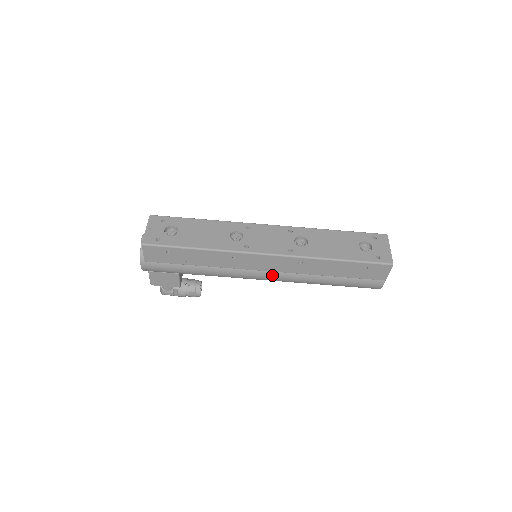
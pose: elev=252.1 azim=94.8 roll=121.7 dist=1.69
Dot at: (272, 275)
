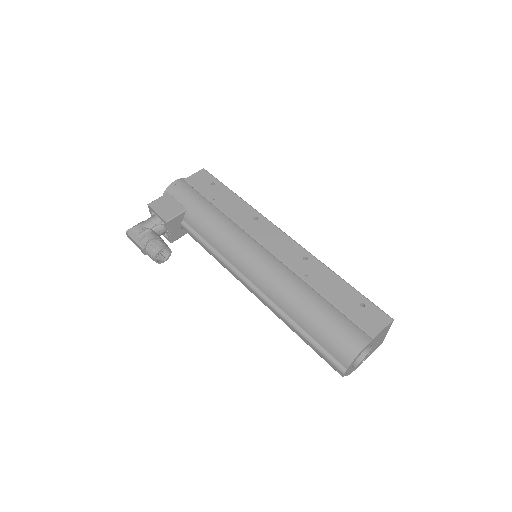
Dot at: (266, 256)
